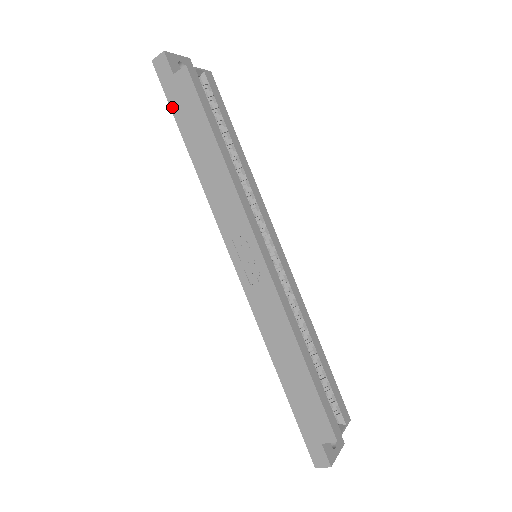
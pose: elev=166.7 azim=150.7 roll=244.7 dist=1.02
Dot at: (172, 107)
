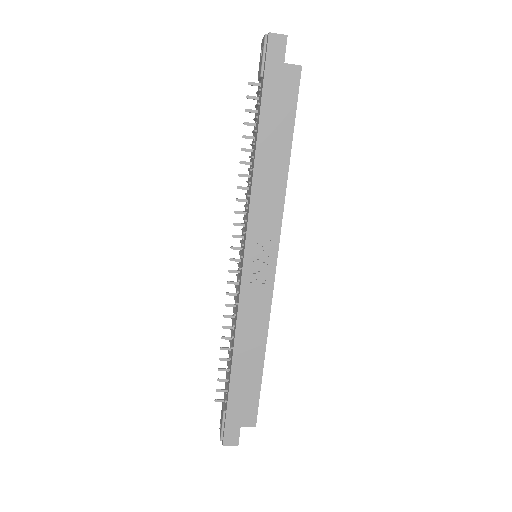
Dot at: (265, 89)
